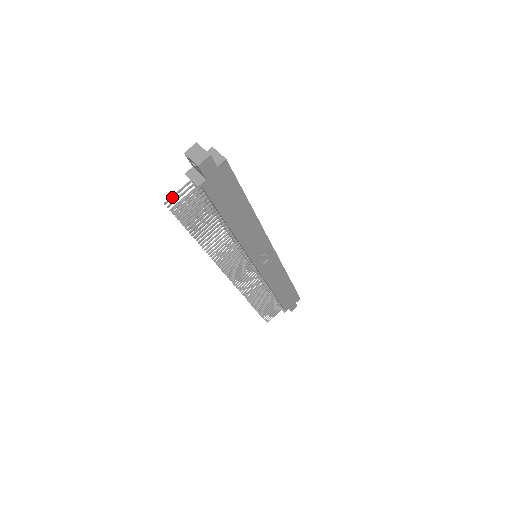
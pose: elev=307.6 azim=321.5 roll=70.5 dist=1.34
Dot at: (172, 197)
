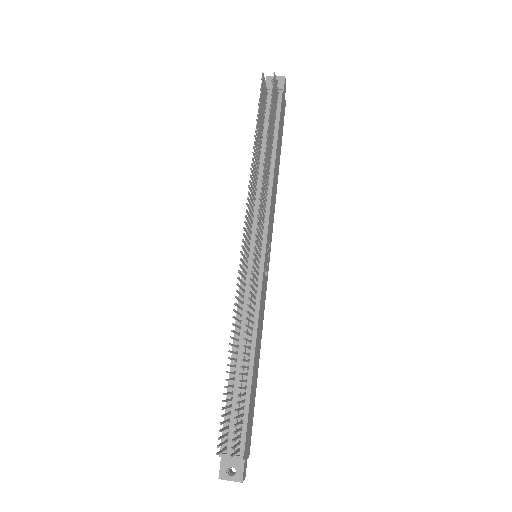
Dot at: (264, 78)
